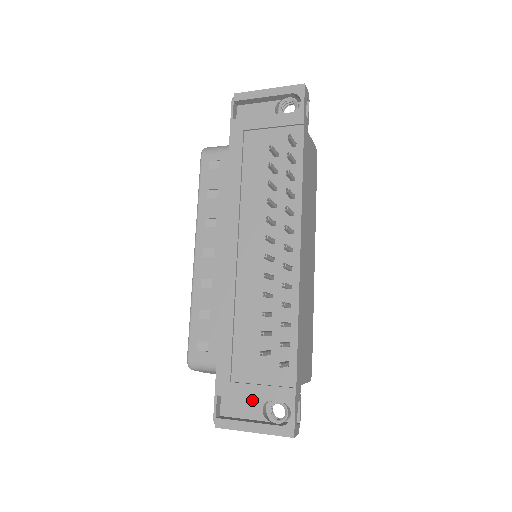
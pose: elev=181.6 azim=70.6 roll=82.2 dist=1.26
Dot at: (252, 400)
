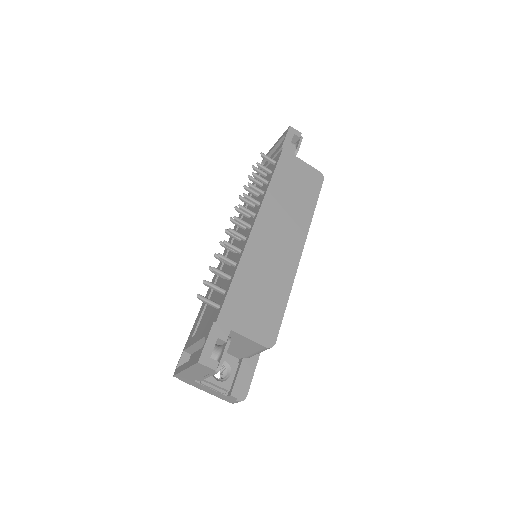
Dot at: (200, 350)
